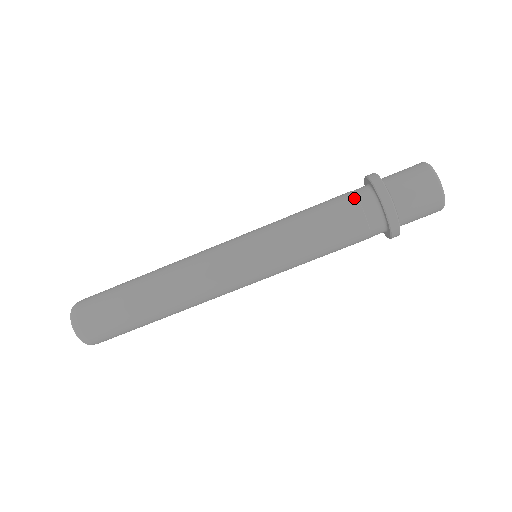
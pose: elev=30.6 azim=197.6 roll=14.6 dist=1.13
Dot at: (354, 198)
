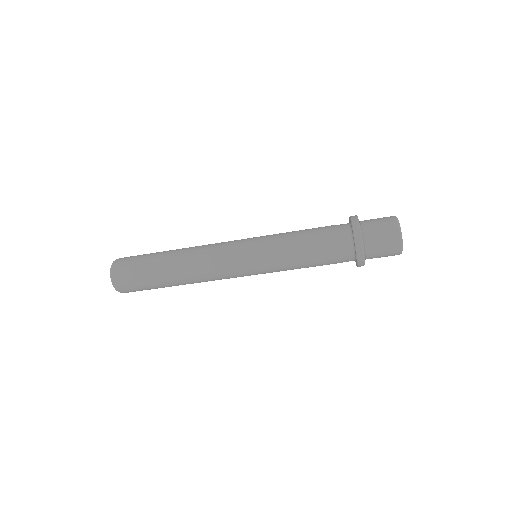
Dot at: (335, 225)
